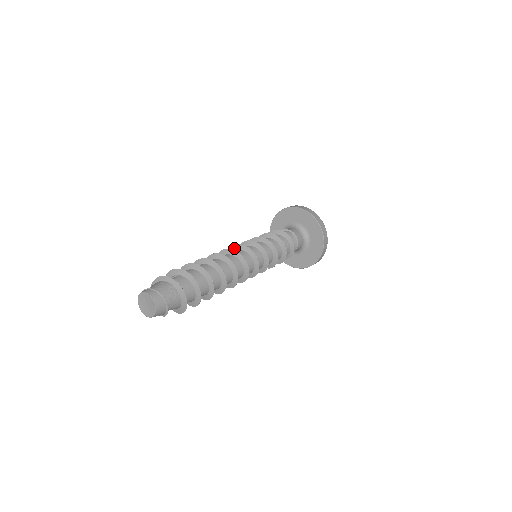
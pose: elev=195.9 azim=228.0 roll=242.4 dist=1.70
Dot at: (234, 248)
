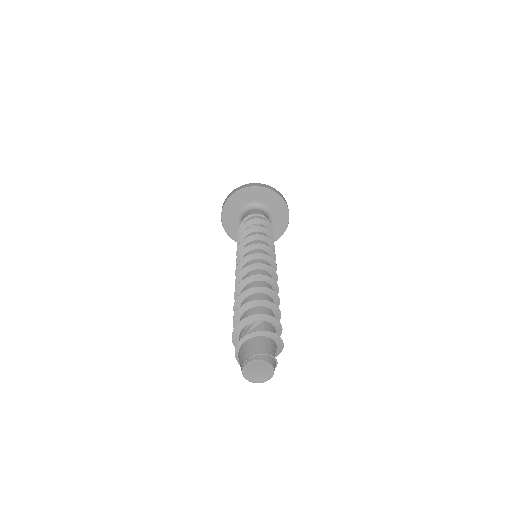
Dot at: (255, 256)
